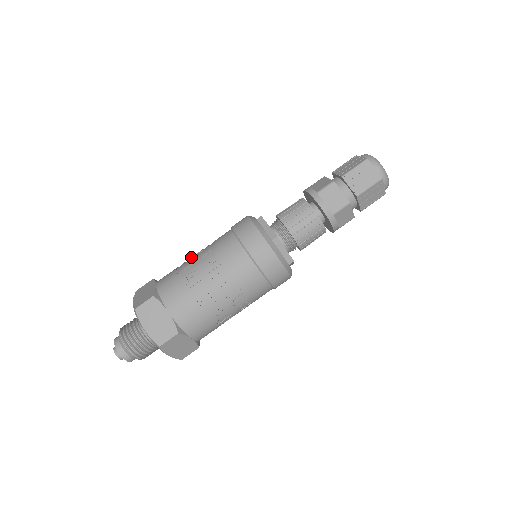
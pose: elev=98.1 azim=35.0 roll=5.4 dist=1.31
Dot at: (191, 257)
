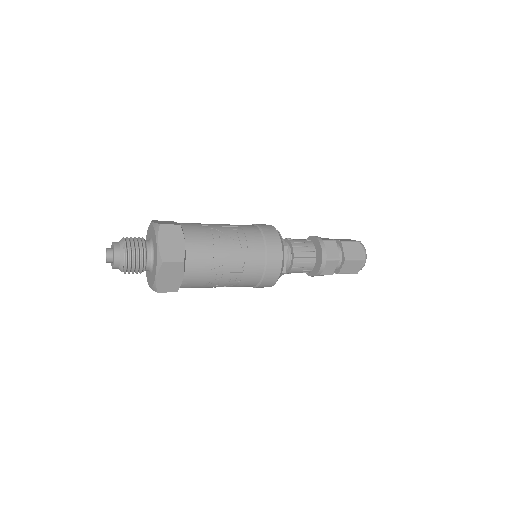
Dot at: (223, 237)
